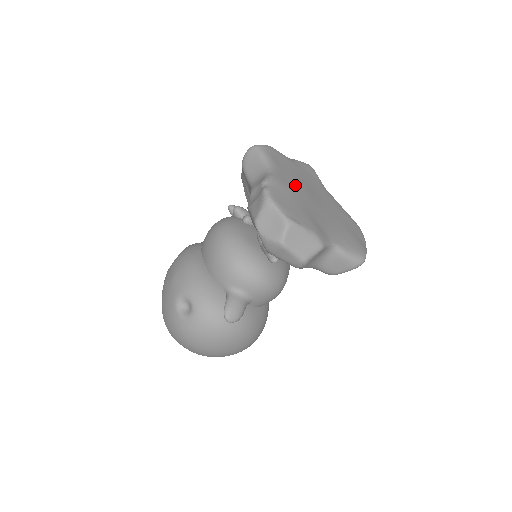
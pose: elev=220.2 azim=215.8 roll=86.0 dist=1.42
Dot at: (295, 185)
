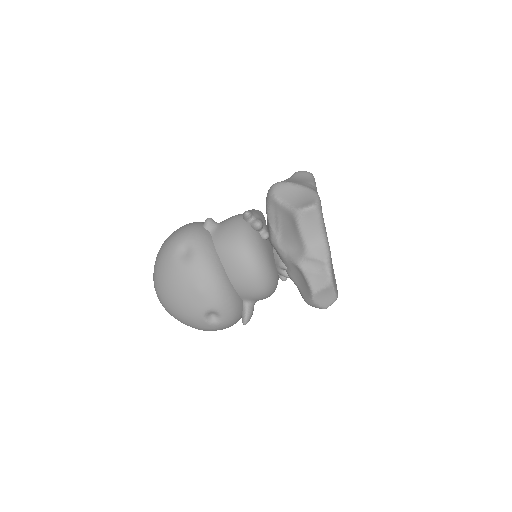
Dot at: occluded
